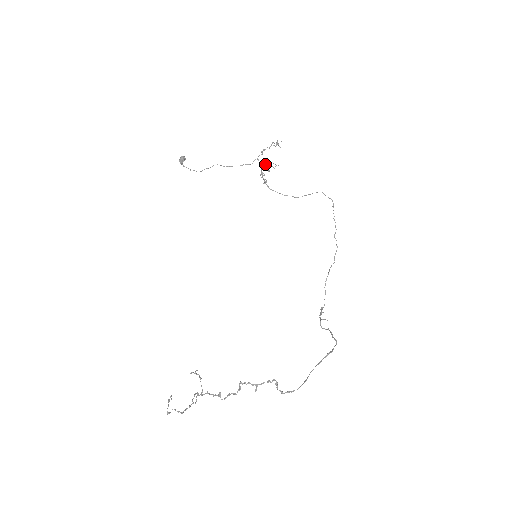
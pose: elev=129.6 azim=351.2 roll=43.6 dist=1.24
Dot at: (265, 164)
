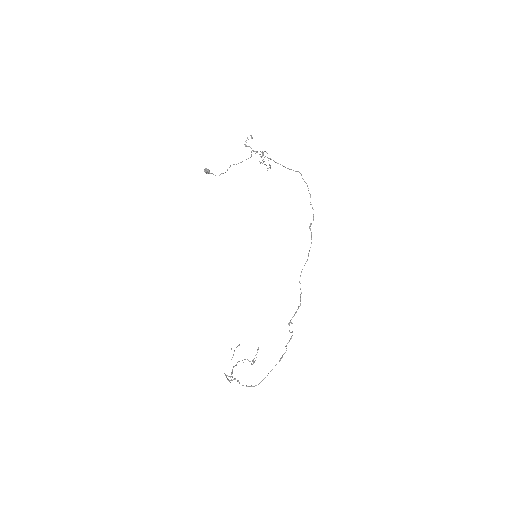
Dot at: (262, 152)
